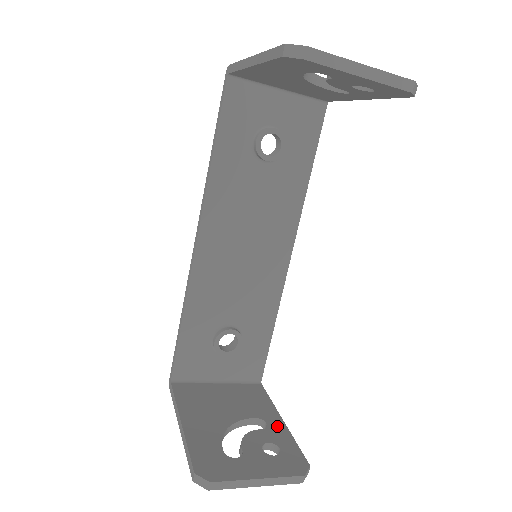
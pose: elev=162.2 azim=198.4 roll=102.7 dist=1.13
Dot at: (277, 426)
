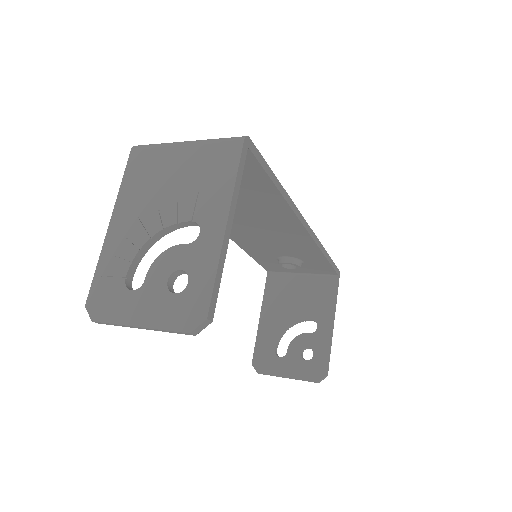
Dot at: (324, 331)
